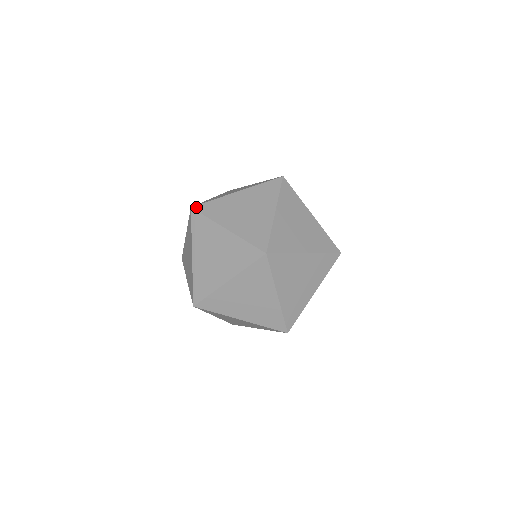
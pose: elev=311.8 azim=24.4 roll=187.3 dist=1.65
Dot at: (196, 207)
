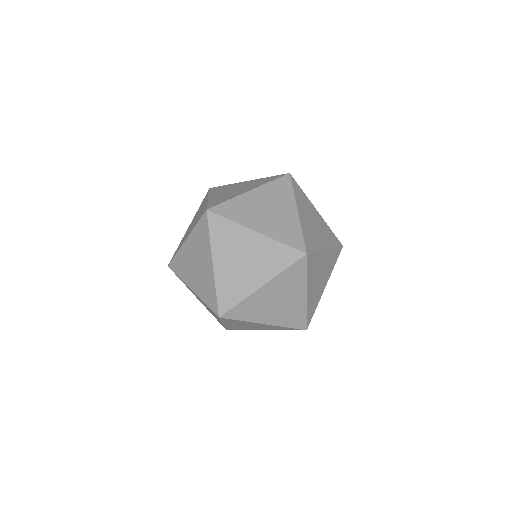
Dot at: (212, 188)
